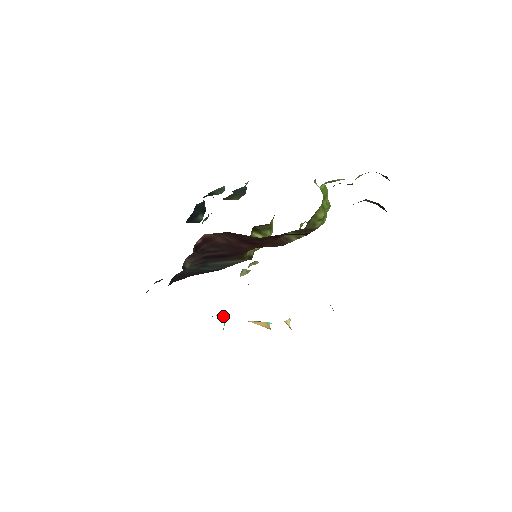
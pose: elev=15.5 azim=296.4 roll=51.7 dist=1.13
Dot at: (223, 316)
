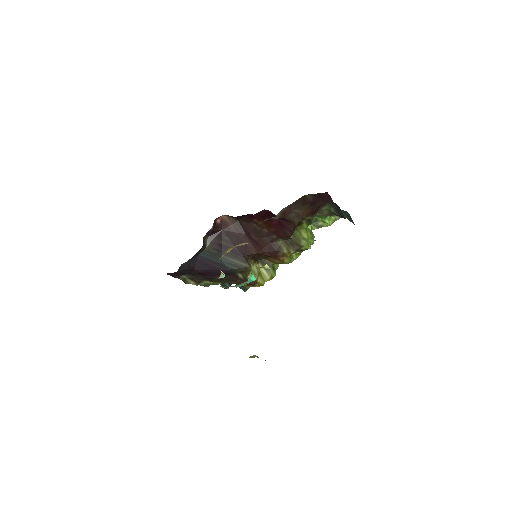
Dot at: (222, 273)
